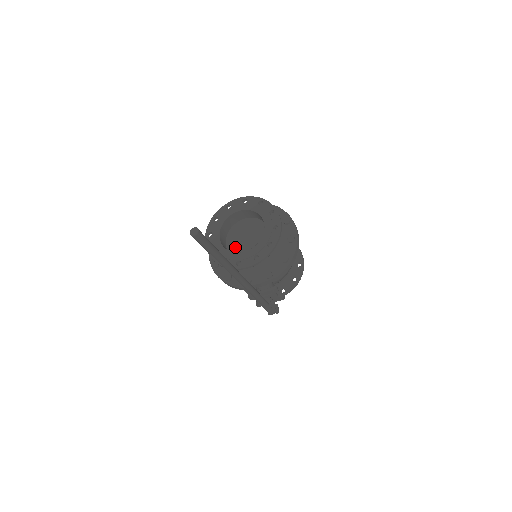
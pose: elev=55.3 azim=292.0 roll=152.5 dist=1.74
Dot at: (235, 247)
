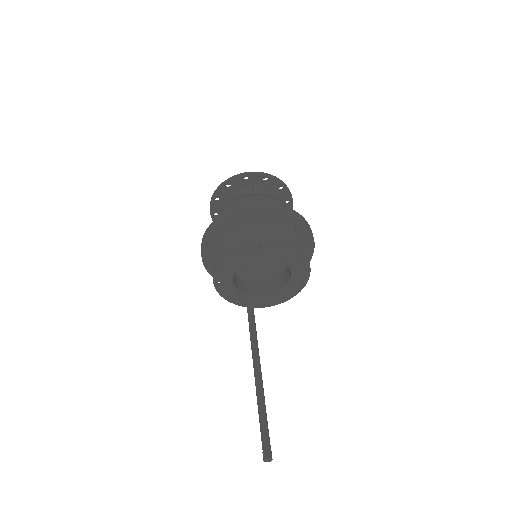
Dot at: (243, 268)
